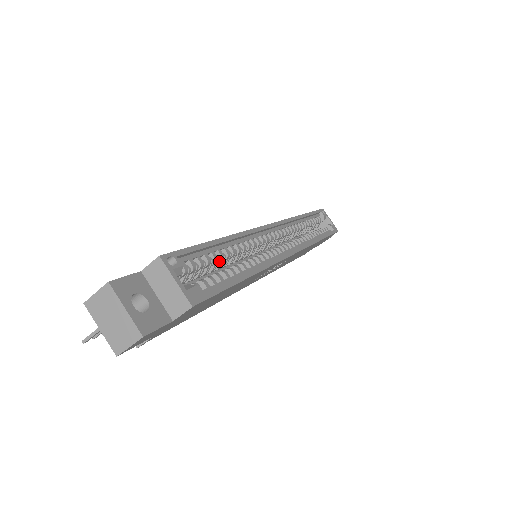
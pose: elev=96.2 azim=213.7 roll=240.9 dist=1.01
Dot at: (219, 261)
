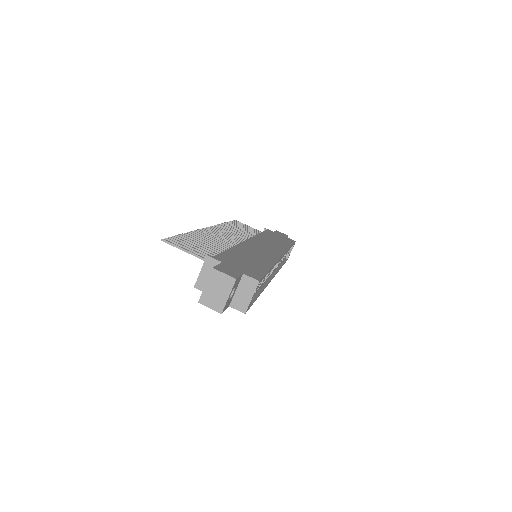
Dot at: occluded
